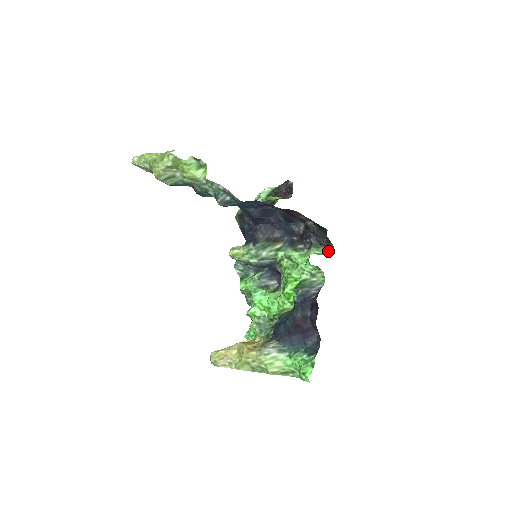
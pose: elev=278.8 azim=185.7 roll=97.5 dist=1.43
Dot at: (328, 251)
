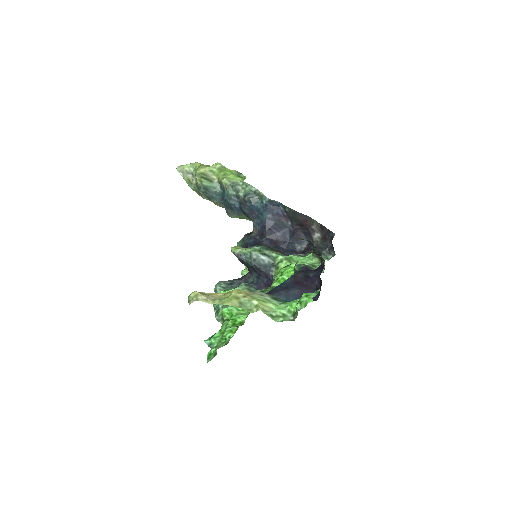
Dot at: (327, 260)
